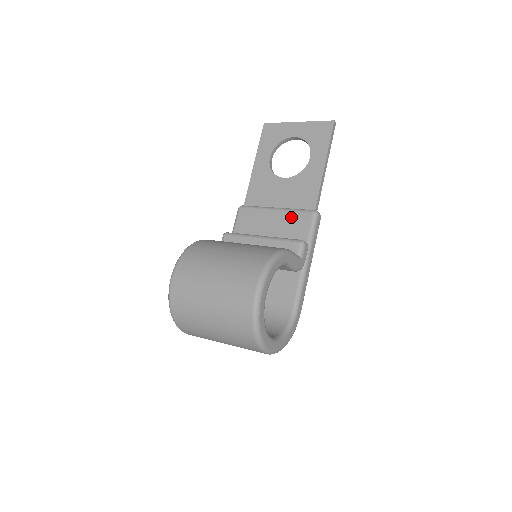
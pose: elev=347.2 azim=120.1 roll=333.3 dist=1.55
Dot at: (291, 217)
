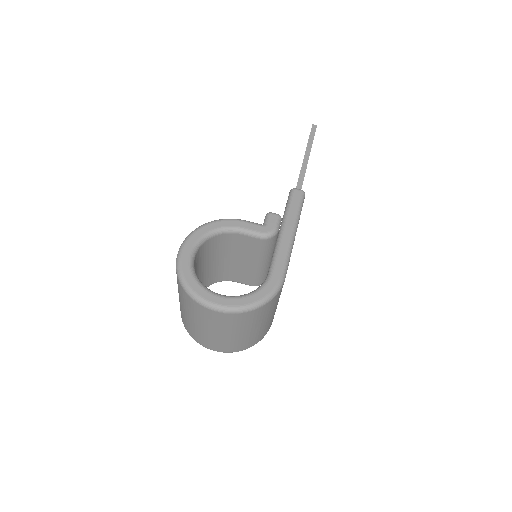
Dot at: occluded
